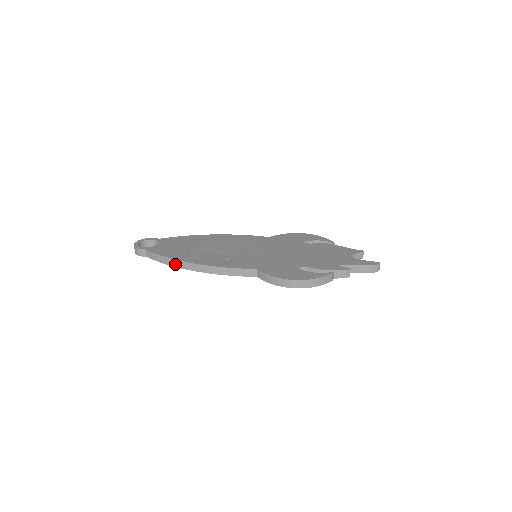
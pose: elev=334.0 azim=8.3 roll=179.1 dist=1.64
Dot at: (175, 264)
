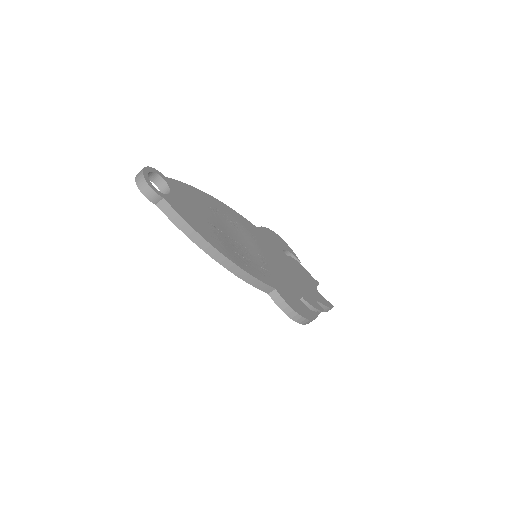
Dot at: (200, 243)
